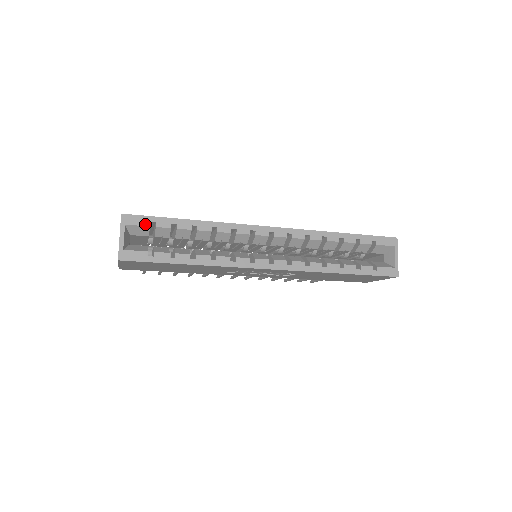
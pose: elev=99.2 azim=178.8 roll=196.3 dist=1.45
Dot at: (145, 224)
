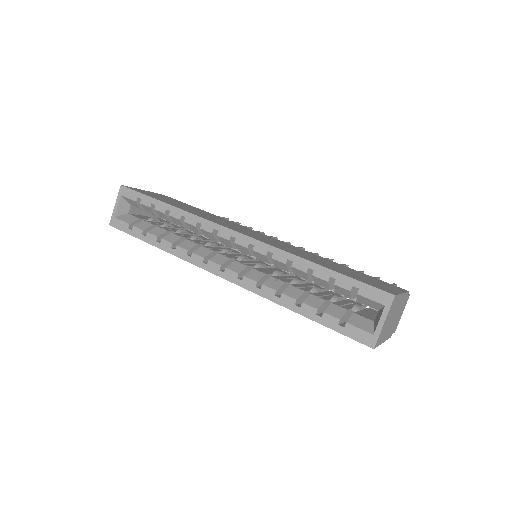
Dot at: (134, 198)
